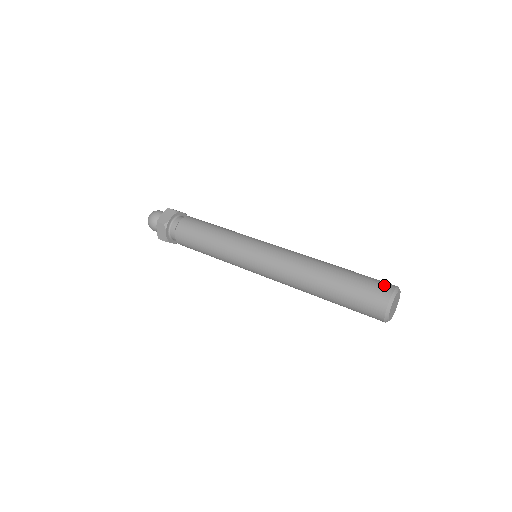
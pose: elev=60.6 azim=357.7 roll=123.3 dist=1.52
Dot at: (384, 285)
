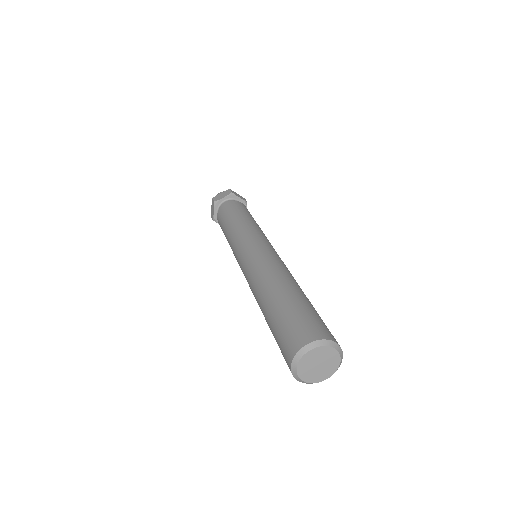
Dot at: (290, 344)
